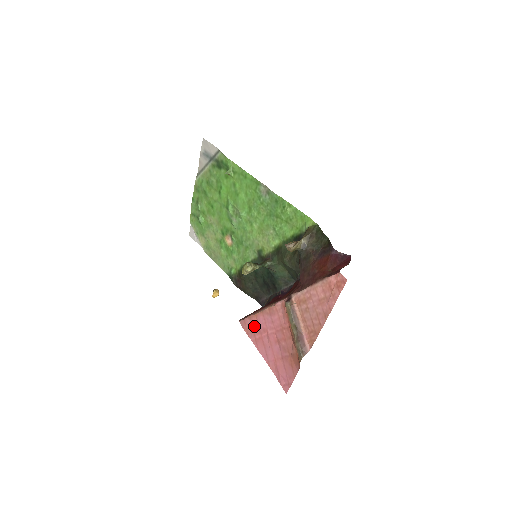
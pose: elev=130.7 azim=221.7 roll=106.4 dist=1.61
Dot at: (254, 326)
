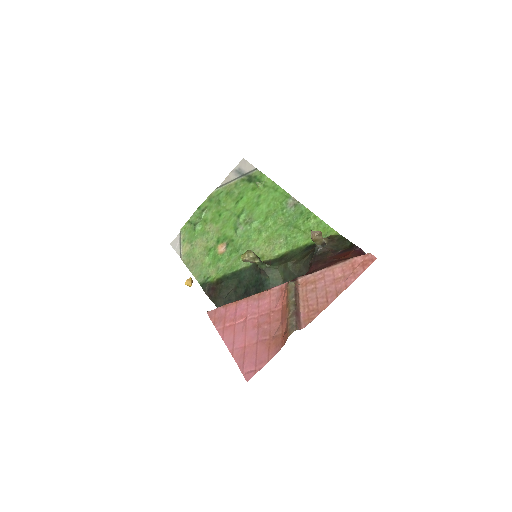
Dot at: (228, 313)
